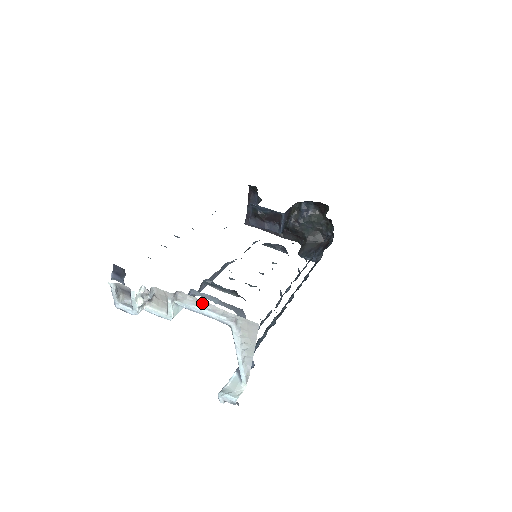
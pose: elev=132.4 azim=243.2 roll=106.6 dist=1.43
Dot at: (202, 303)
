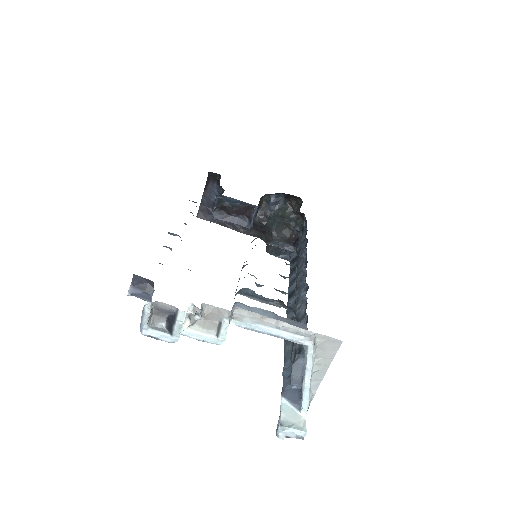
Dot at: (268, 320)
